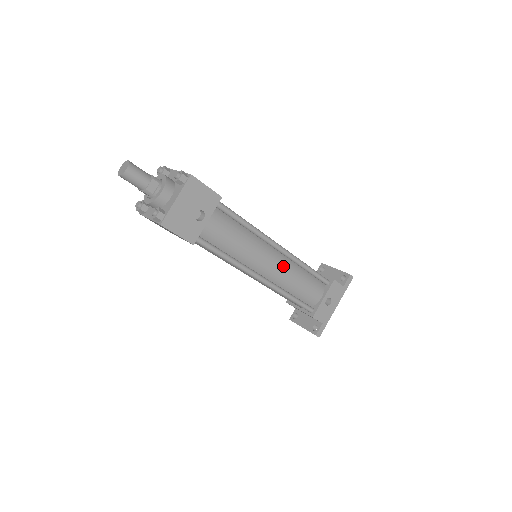
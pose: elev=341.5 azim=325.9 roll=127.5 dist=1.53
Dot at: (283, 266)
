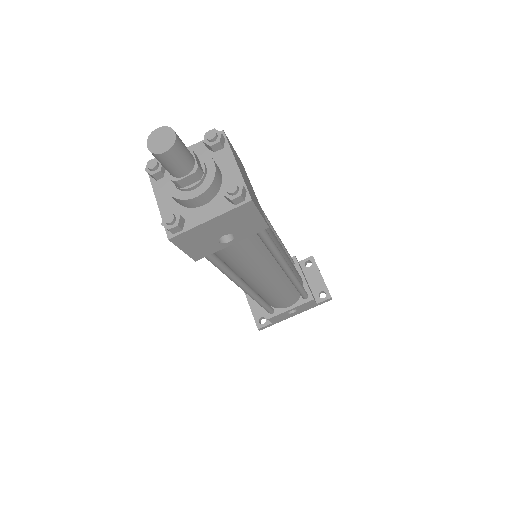
Dot at: (277, 283)
